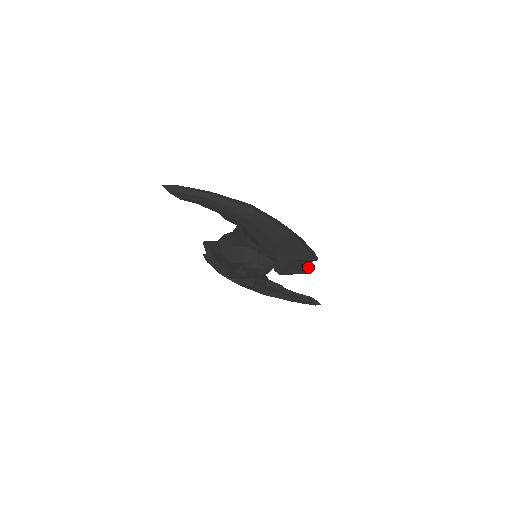
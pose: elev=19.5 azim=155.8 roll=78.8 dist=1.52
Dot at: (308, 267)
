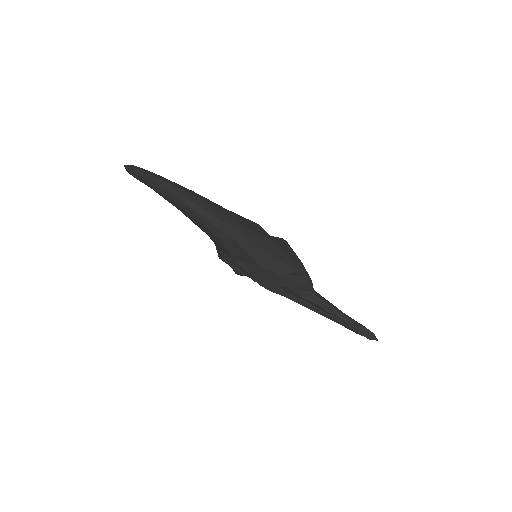
Dot at: (297, 281)
